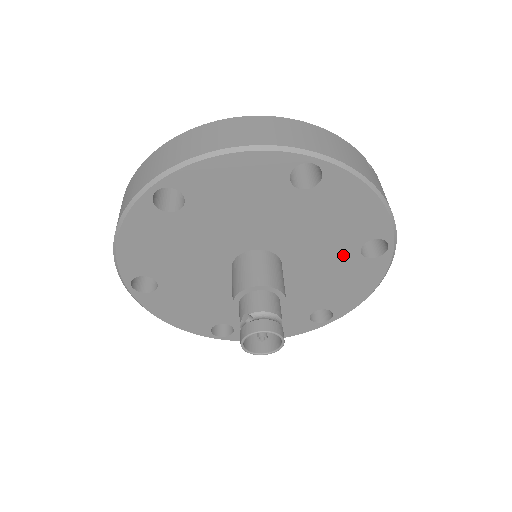
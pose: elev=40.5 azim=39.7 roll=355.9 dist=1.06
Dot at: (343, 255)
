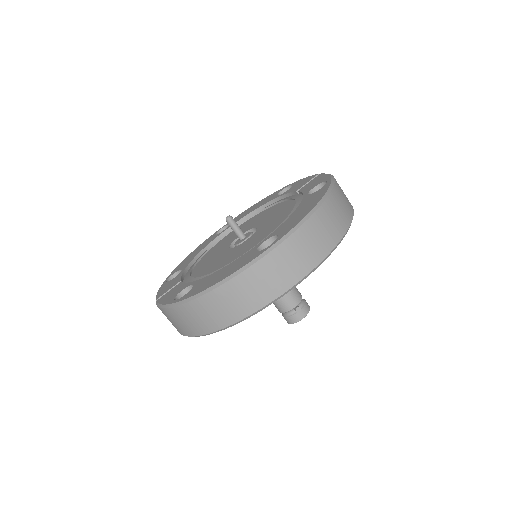
Dot at: occluded
